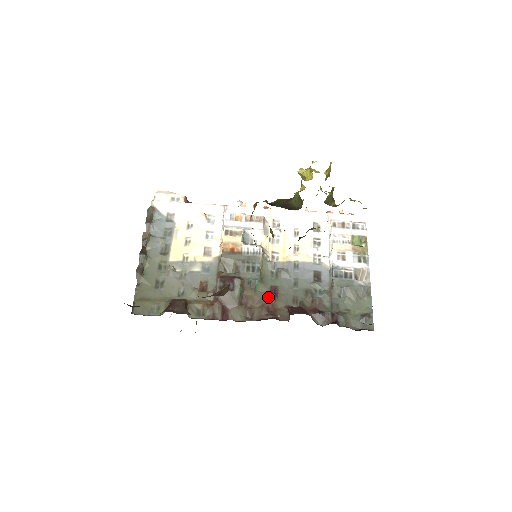
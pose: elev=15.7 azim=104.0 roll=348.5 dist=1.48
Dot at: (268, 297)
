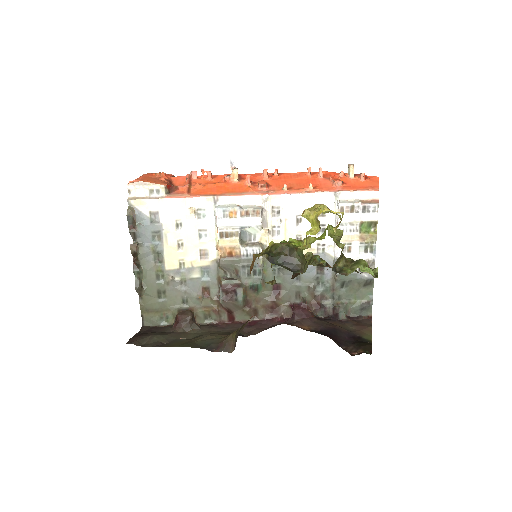
Dot at: (271, 297)
